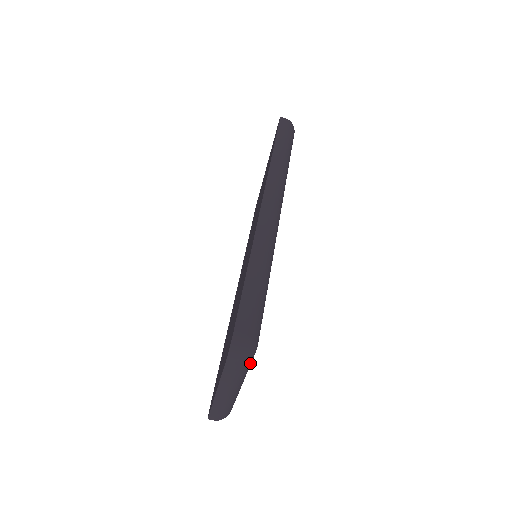
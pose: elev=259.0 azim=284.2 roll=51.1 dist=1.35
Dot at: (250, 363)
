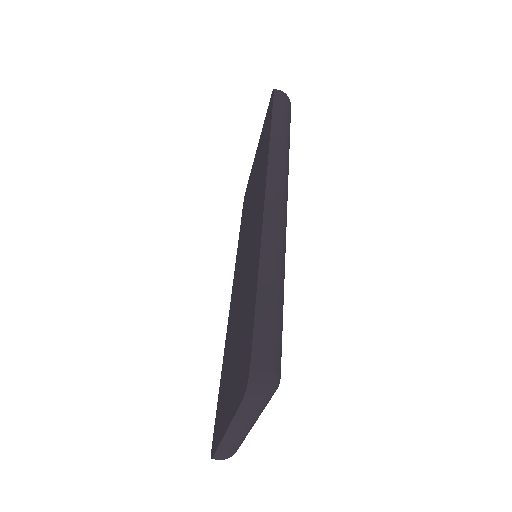
Dot at: occluded
